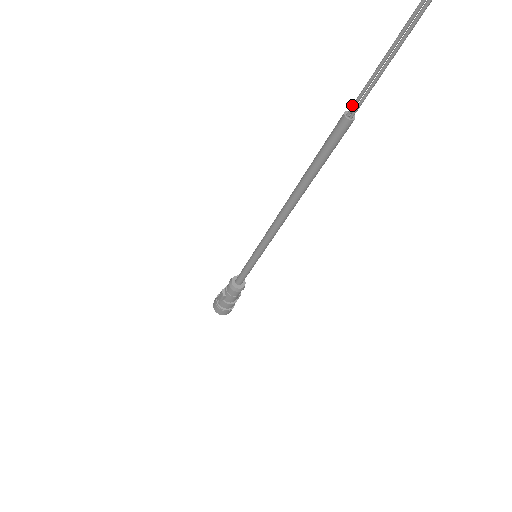
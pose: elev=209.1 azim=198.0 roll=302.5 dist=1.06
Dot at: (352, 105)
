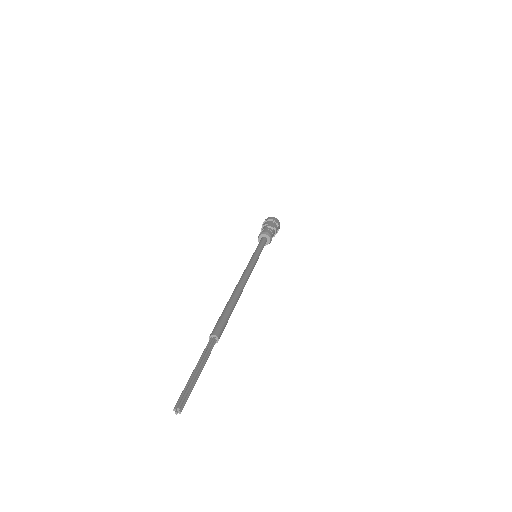
Dot at: occluded
